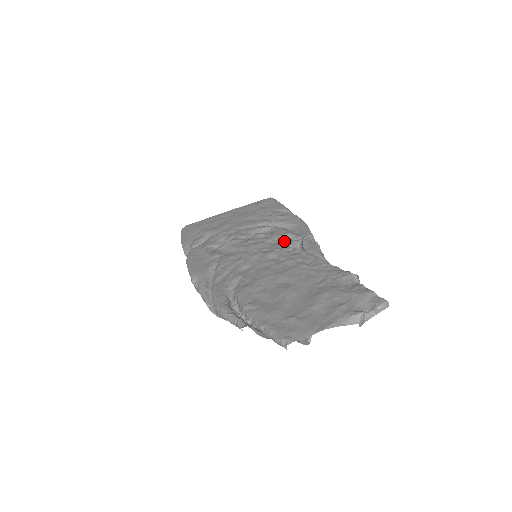
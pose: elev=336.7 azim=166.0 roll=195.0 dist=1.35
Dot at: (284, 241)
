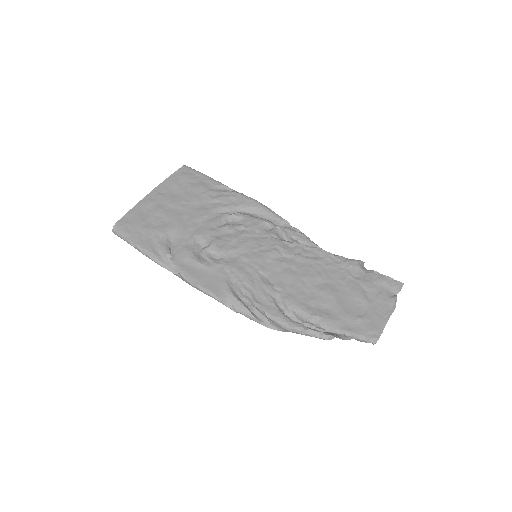
Dot at: (269, 233)
